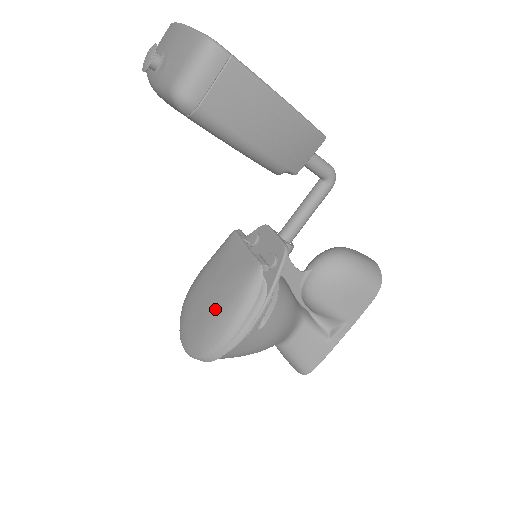
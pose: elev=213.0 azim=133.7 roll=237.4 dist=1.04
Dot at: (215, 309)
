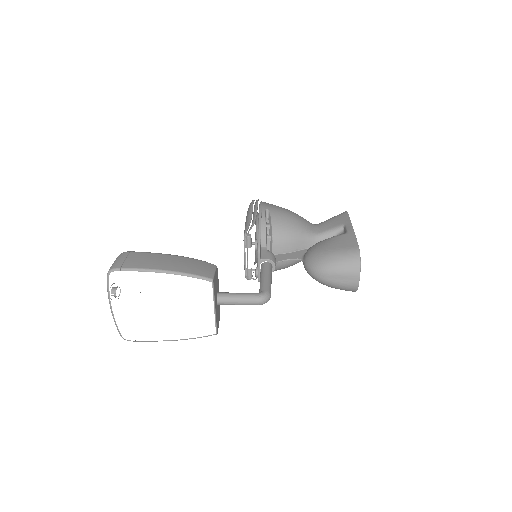
Dot at: occluded
